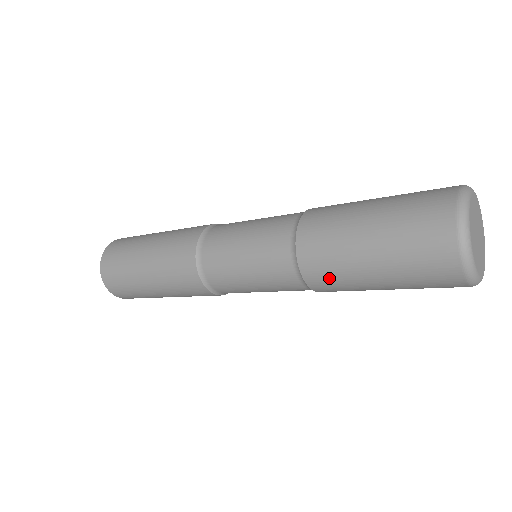
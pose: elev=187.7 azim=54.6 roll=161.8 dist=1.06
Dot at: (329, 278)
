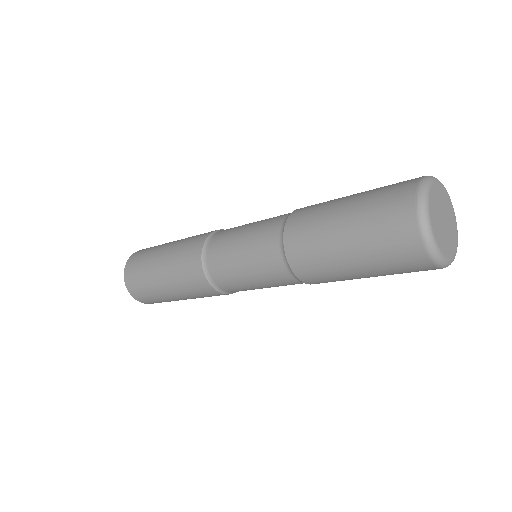
Dot at: (325, 280)
